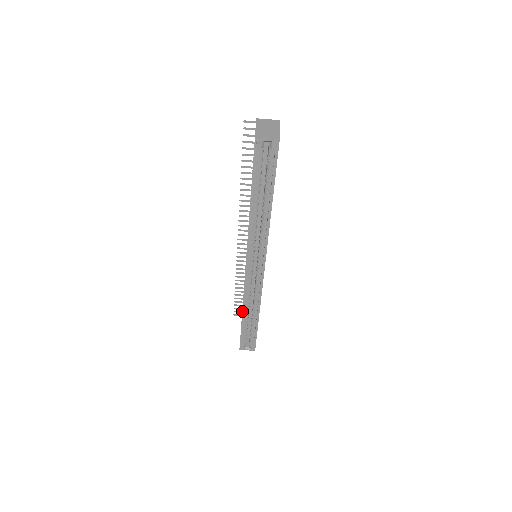
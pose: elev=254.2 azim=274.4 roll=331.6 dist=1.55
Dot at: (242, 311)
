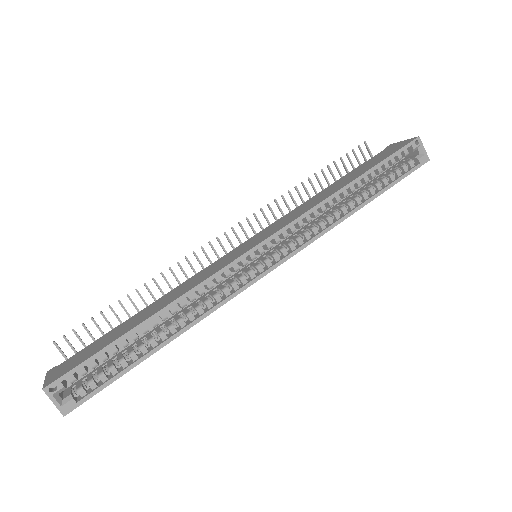
Dot at: (163, 307)
